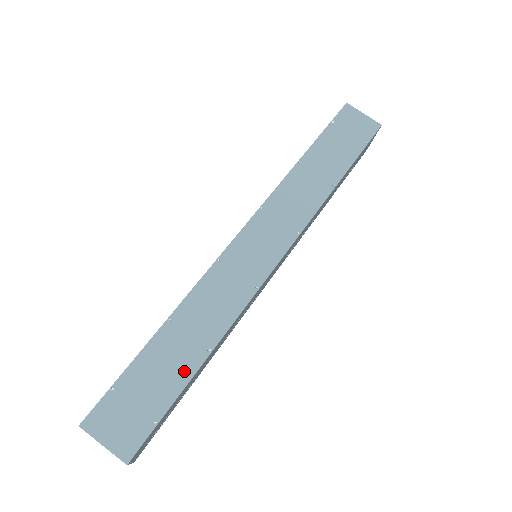
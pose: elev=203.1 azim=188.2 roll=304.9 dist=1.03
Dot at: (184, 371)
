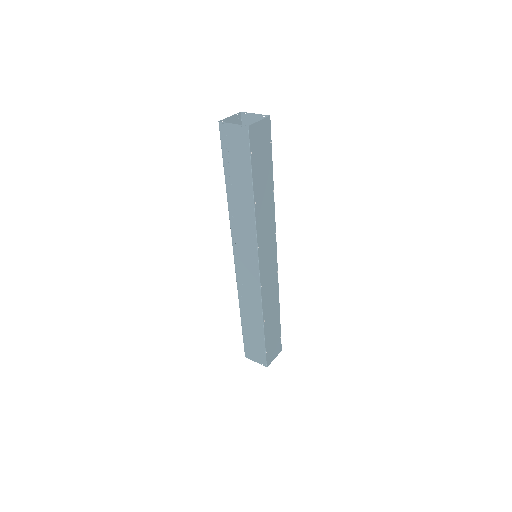
Dot at: (277, 320)
